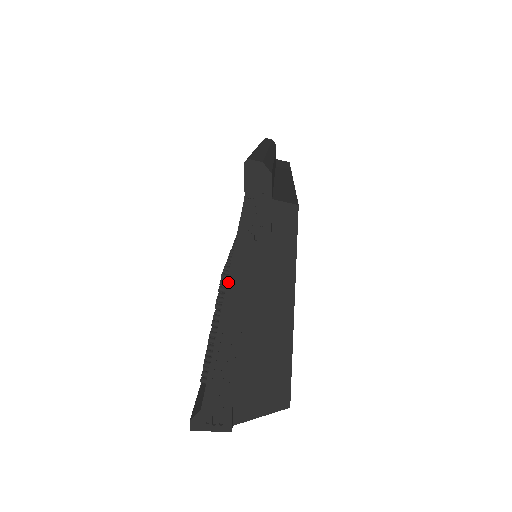
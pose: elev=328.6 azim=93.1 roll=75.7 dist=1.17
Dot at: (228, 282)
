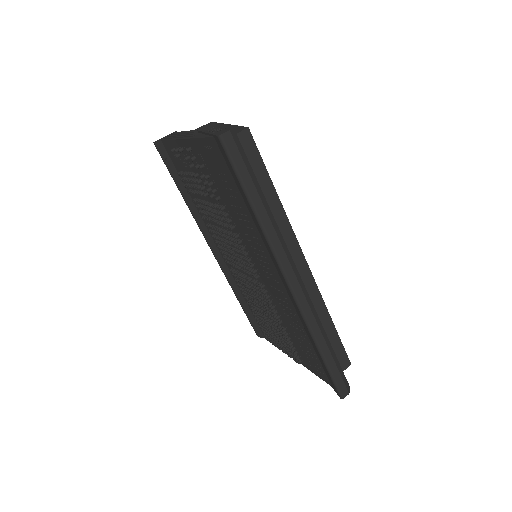
Dot at: (304, 366)
